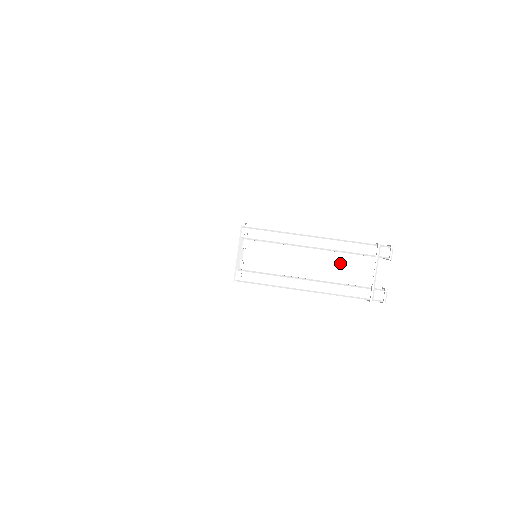
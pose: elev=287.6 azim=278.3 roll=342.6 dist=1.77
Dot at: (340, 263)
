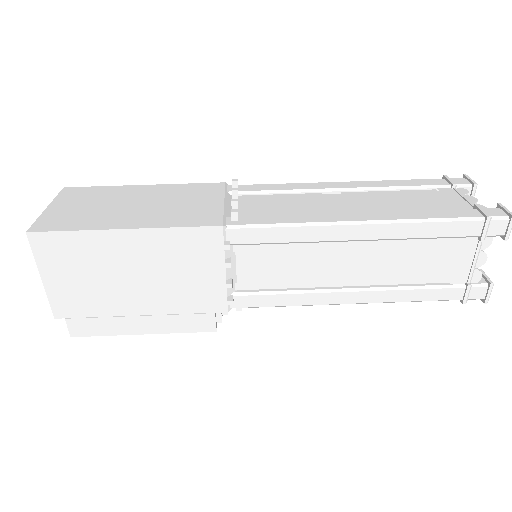
Dot at: (401, 199)
